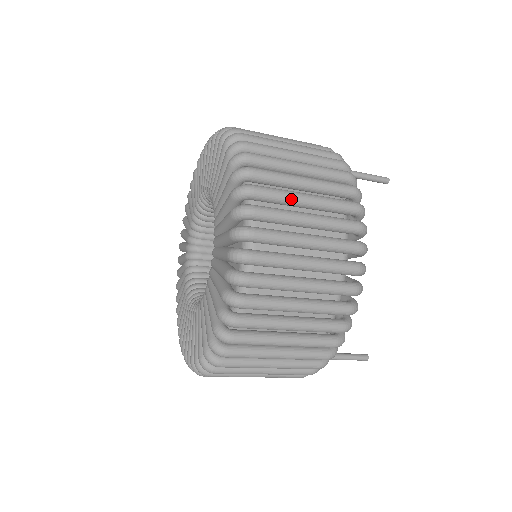
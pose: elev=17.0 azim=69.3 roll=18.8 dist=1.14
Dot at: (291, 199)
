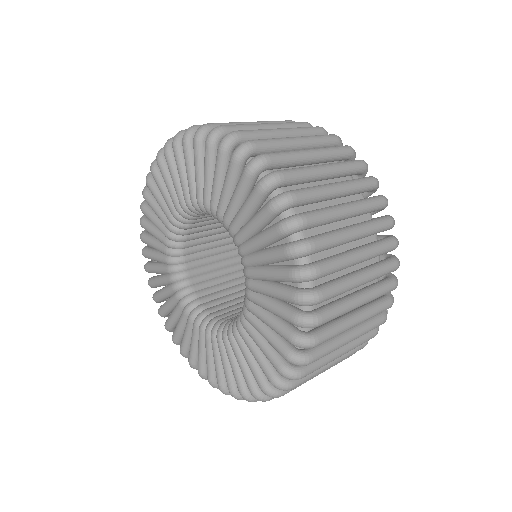
Dot at: (301, 156)
